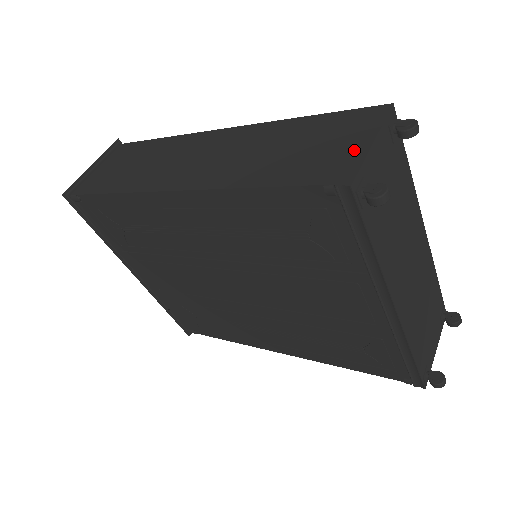
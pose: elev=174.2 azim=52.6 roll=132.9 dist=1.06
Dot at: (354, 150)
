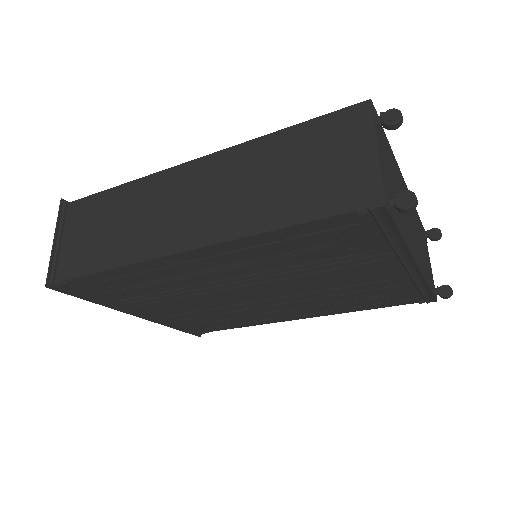
Dot at: (364, 164)
